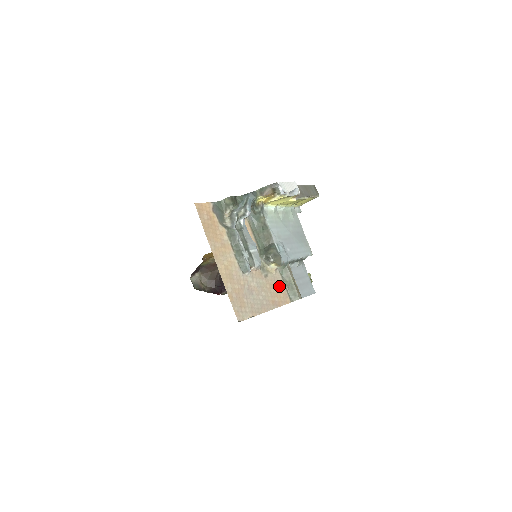
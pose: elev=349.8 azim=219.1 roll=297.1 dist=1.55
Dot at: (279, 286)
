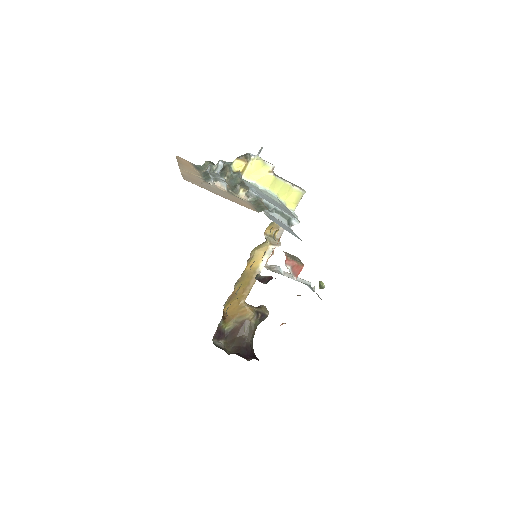
Dot at: (246, 203)
